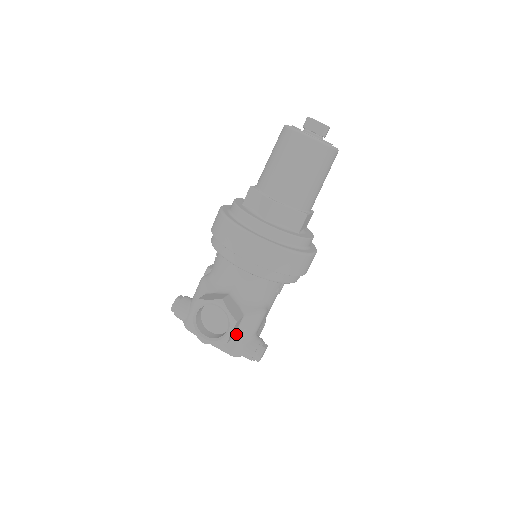
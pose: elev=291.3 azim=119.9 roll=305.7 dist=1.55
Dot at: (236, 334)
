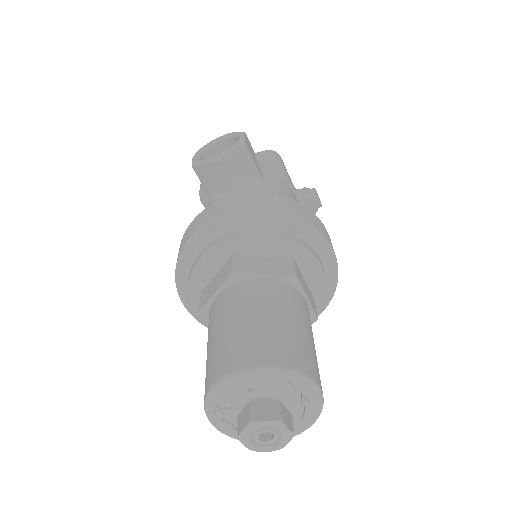
Dot at: occluded
